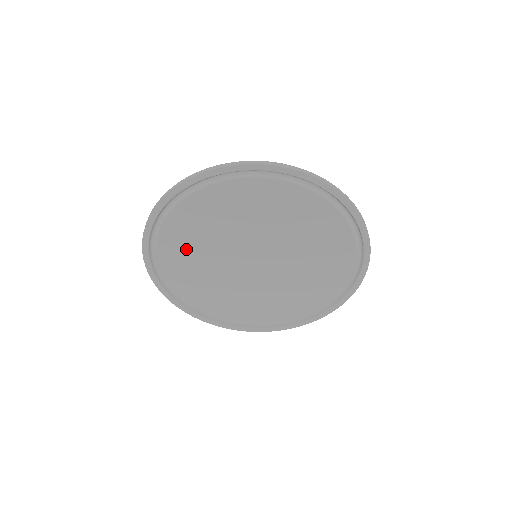
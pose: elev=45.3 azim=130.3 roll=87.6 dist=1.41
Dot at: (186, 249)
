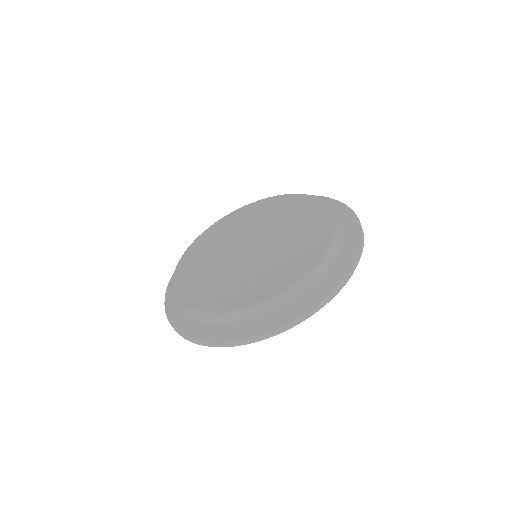
Dot at: occluded
